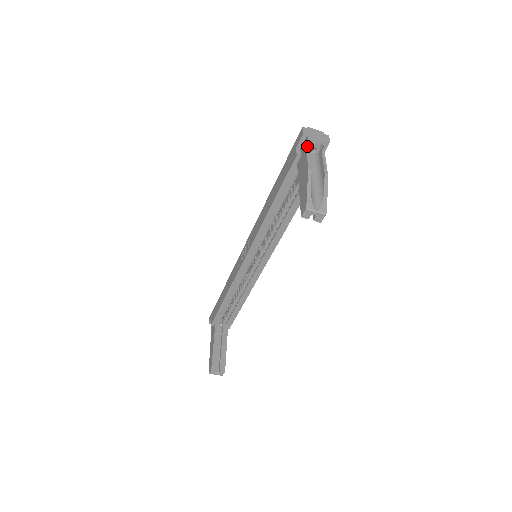
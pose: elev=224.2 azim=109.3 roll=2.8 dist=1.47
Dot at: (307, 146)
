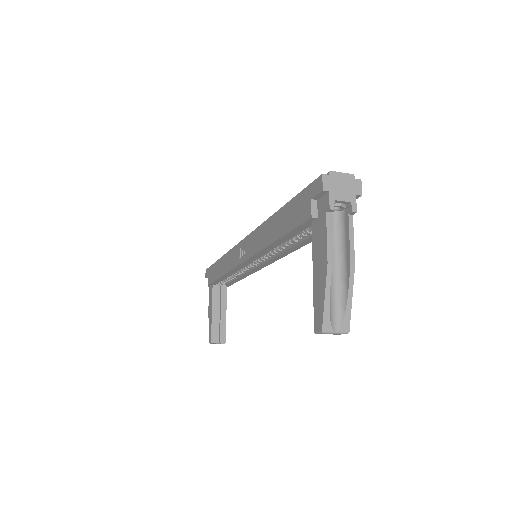
Dot at: (328, 211)
